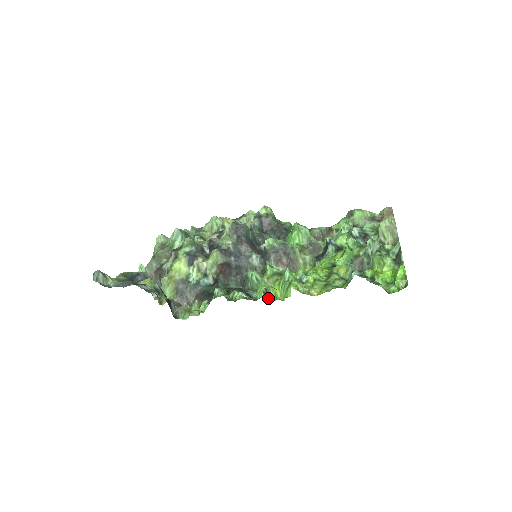
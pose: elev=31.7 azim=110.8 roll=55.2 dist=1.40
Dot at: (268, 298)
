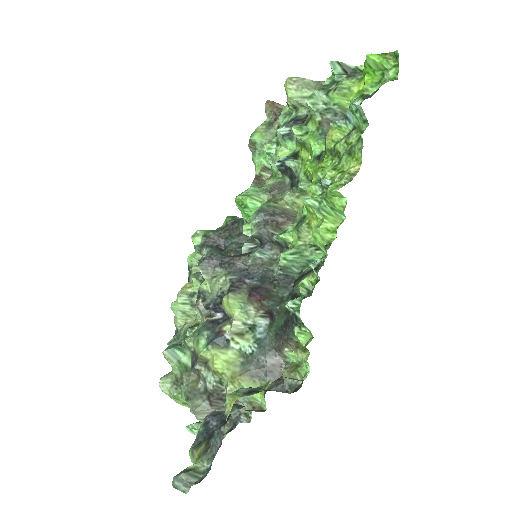
Dot at: (327, 246)
